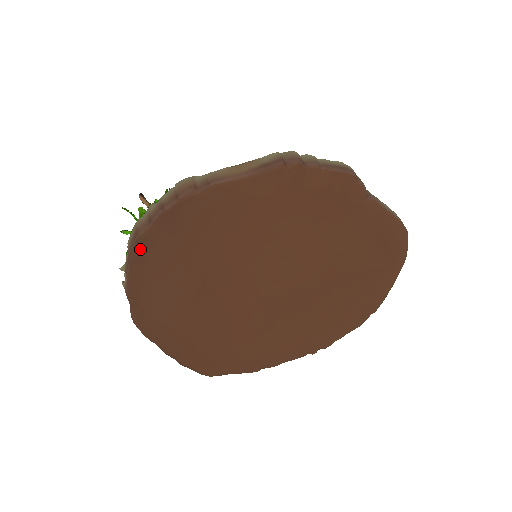
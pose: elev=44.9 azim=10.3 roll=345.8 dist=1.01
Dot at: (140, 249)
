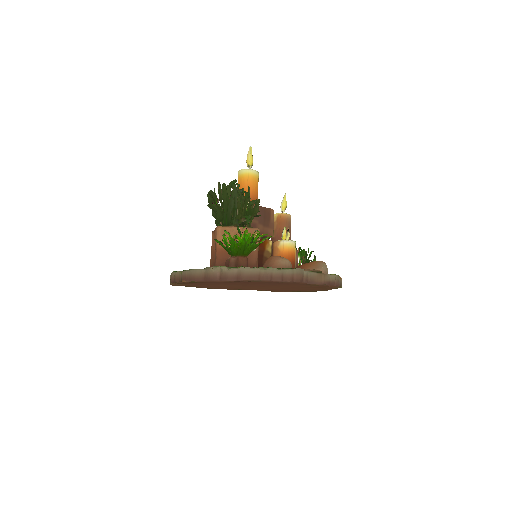
Dot at: (251, 281)
